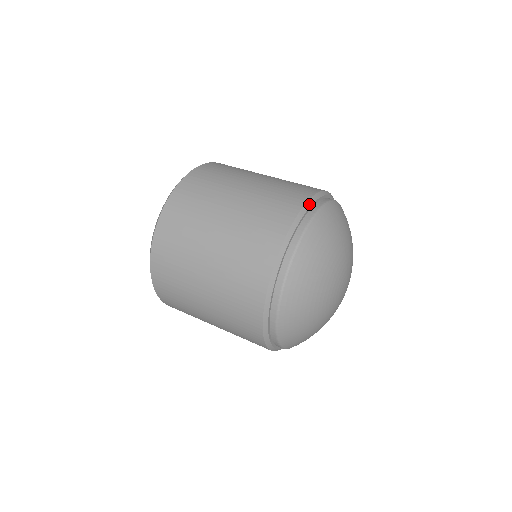
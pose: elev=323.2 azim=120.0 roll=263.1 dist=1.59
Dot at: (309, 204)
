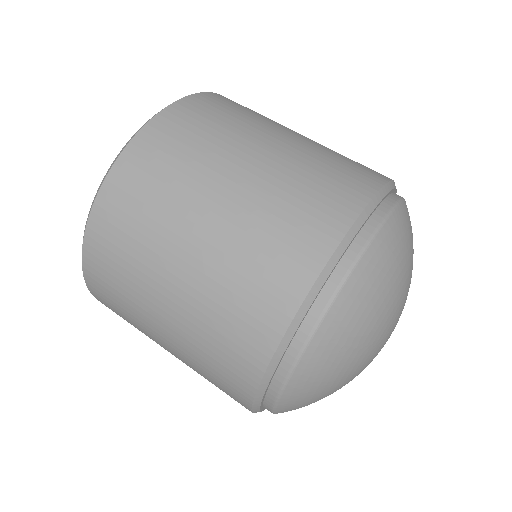
Dot at: (279, 353)
